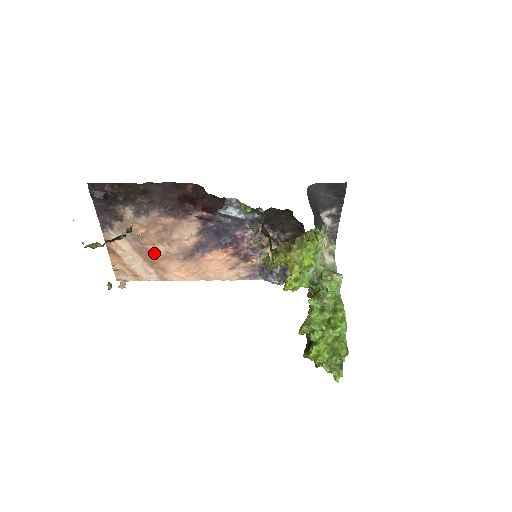
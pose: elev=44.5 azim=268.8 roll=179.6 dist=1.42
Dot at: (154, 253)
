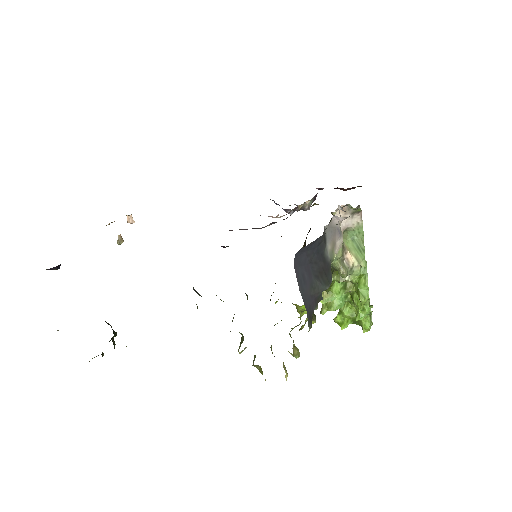
Dot at: occluded
